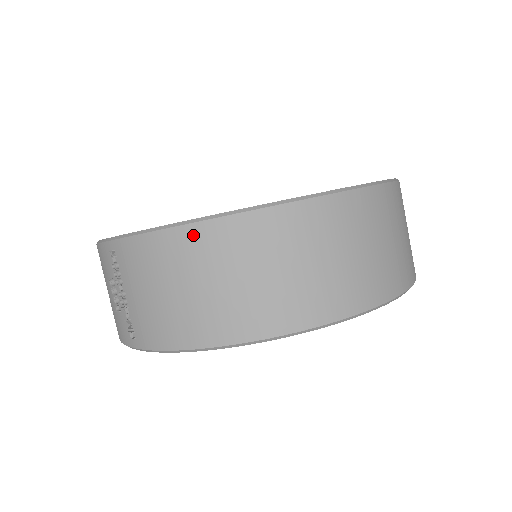
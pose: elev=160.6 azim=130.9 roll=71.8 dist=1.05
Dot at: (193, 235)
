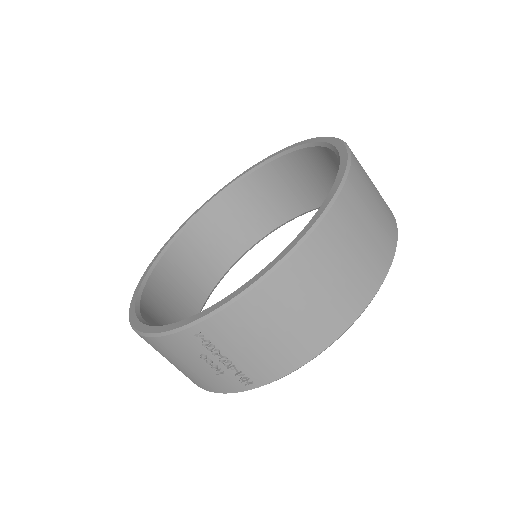
Dot at: (278, 281)
